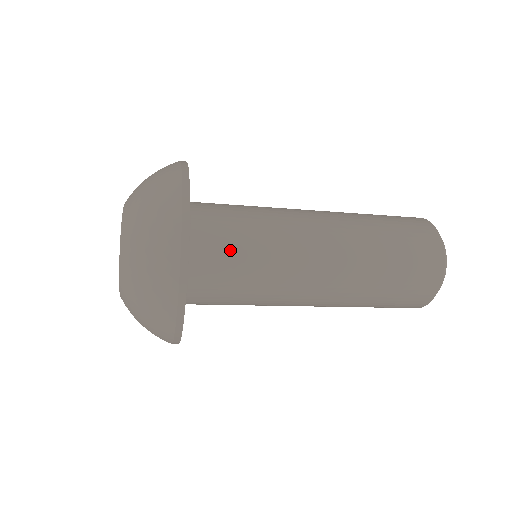
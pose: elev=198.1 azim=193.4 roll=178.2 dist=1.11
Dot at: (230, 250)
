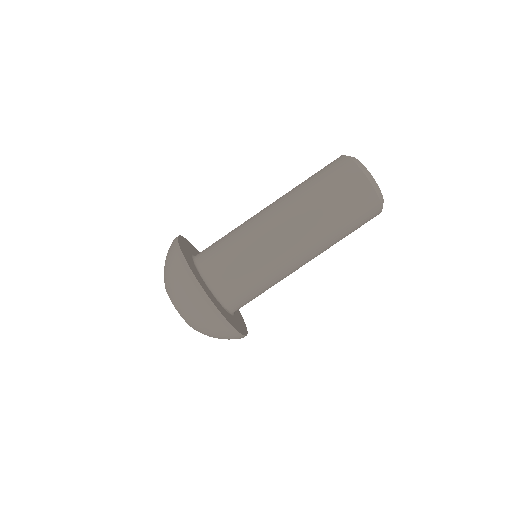
Dot at: (242, 285)
